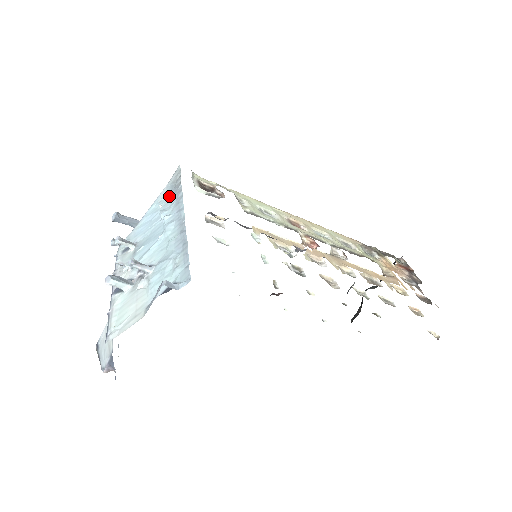
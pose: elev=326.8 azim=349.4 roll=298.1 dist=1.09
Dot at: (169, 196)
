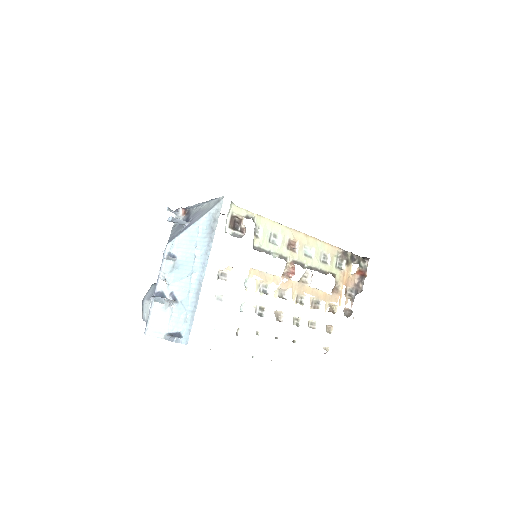
Dot at: (206, 231)
